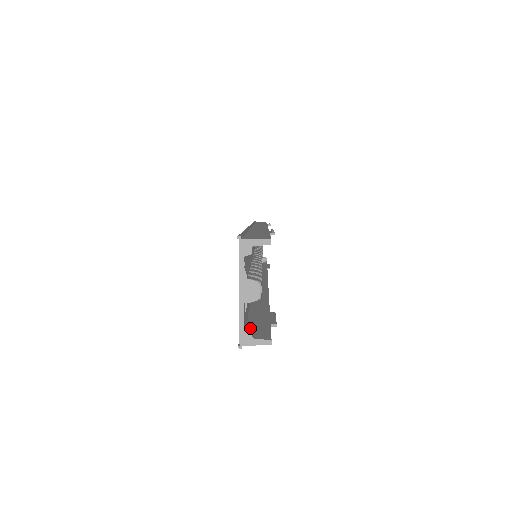
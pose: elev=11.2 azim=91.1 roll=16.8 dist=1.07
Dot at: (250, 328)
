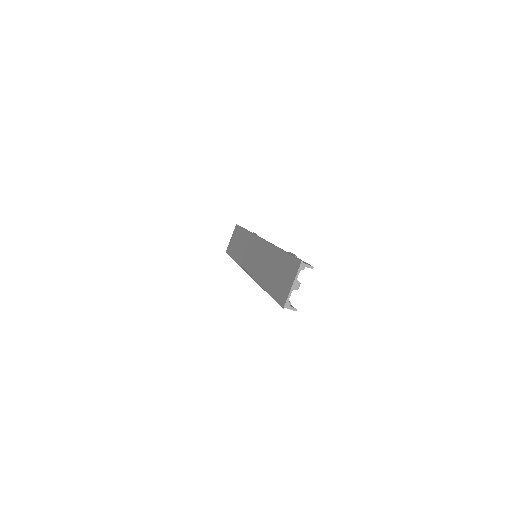
Dot at: occluded
